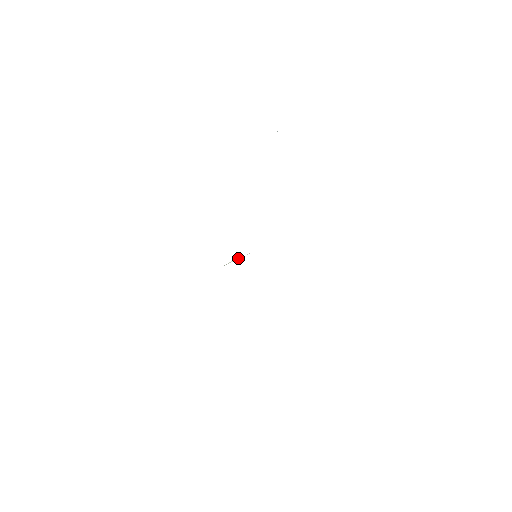
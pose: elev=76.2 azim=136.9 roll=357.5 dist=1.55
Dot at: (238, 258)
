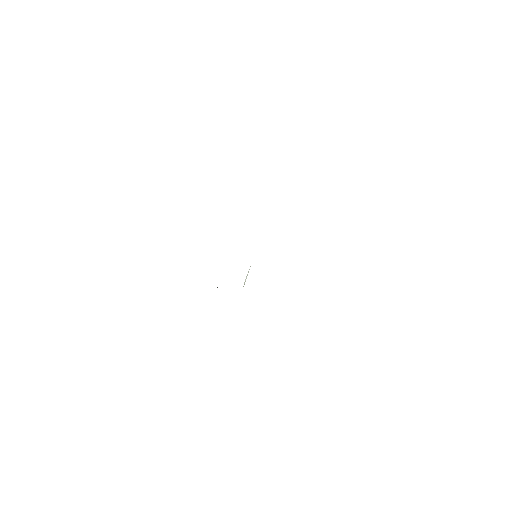
Dot at: occluded
